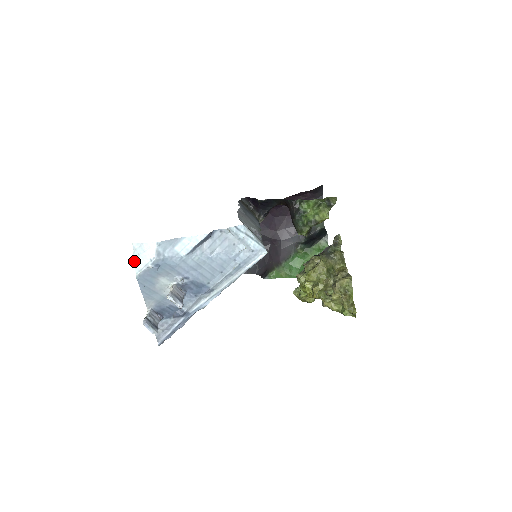
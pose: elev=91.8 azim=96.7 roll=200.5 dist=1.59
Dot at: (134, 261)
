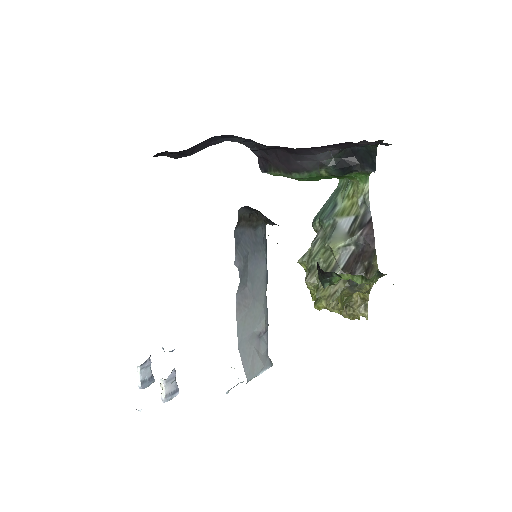
Dot at: occluded
